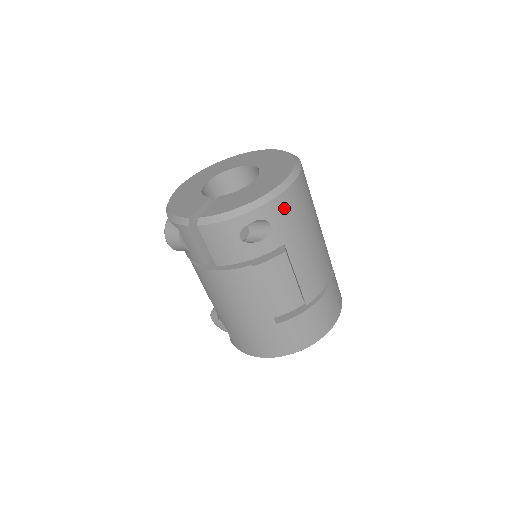
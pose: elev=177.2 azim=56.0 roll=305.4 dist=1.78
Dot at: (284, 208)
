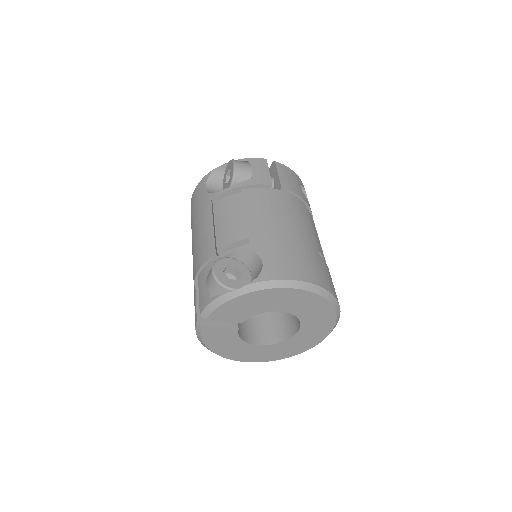
Dot at: occluded
